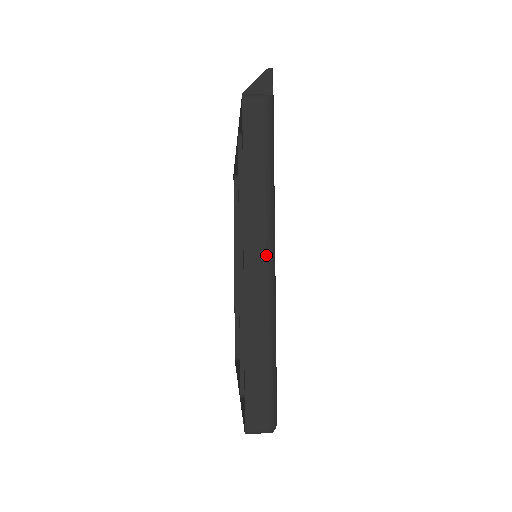
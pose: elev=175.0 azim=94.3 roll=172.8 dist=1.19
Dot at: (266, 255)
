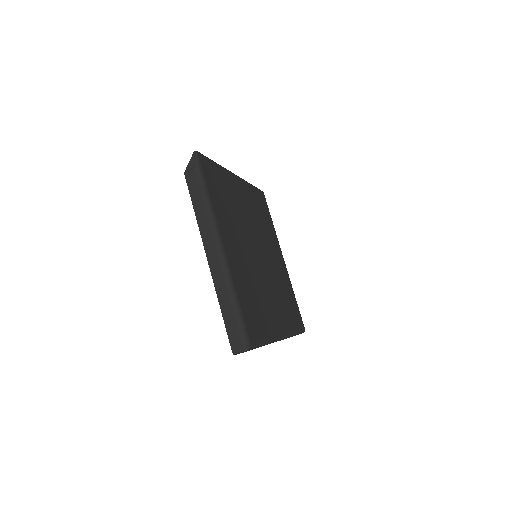
Dot at: (217, 252)
